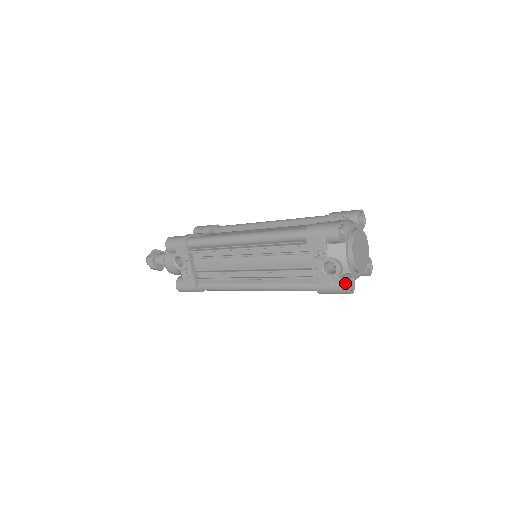
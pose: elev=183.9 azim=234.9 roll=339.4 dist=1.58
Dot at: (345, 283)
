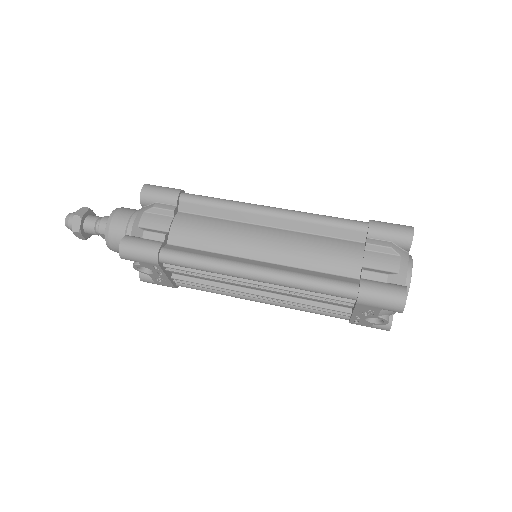
Dot at: (388, 329)
